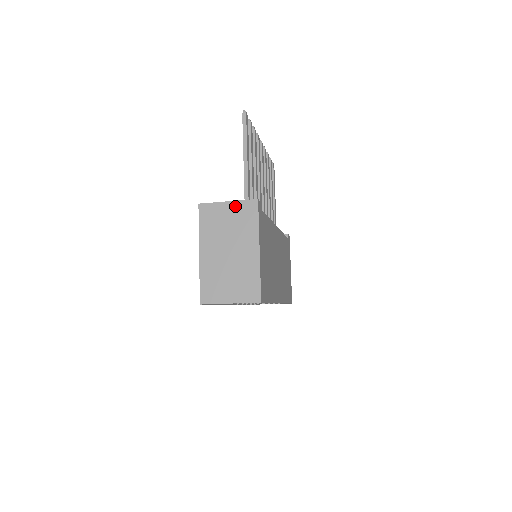
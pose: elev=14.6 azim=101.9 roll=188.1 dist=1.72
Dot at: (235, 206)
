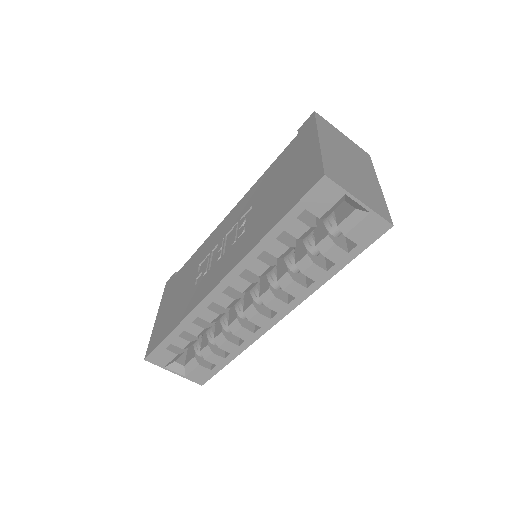
Dot at: (350, 141)
